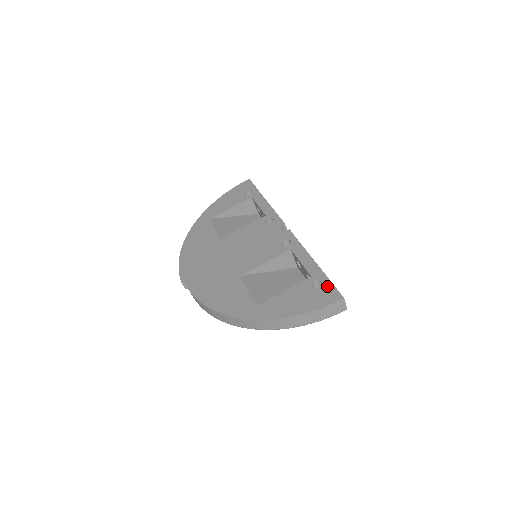
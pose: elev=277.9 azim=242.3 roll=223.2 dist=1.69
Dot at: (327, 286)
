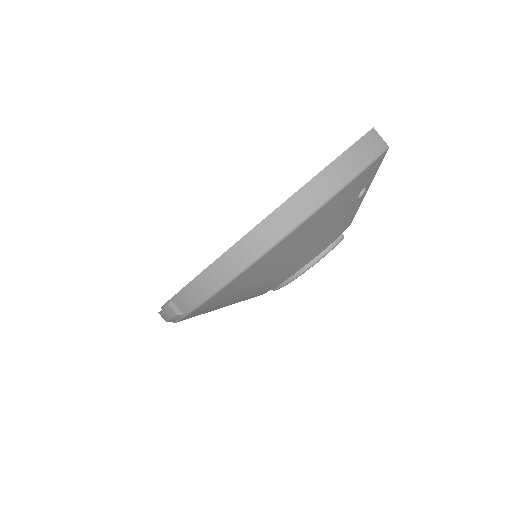
Dot at: occluded
